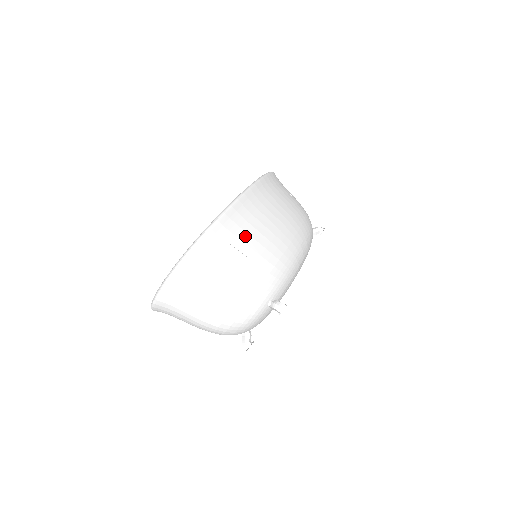
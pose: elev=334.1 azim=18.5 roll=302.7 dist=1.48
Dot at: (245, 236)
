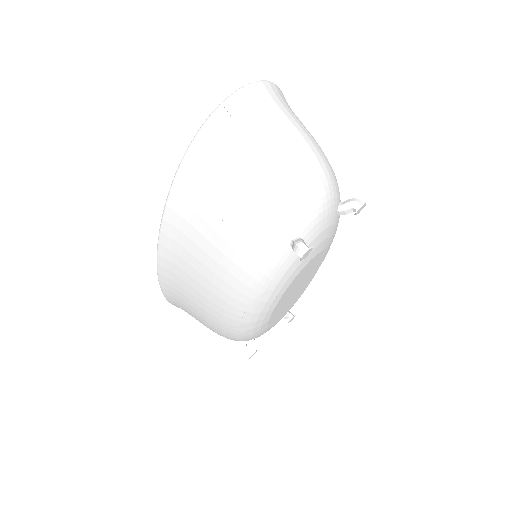
Dot at: occluded
